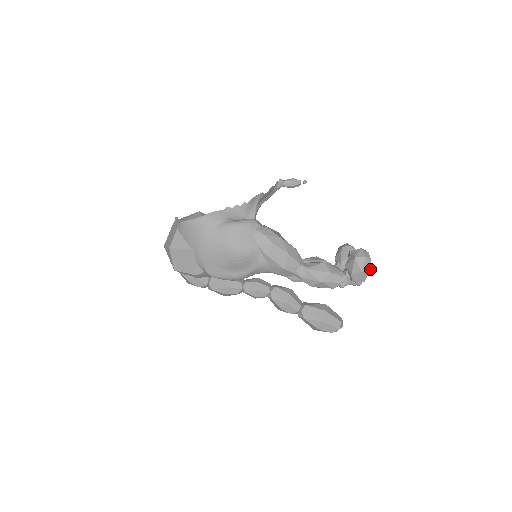
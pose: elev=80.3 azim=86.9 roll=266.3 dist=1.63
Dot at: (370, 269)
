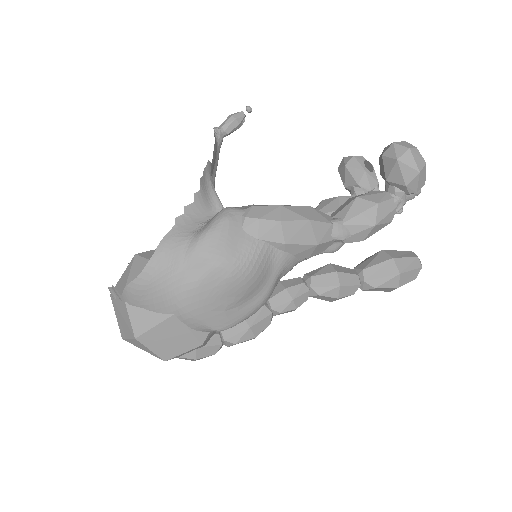
Dot at: (424, 161)
